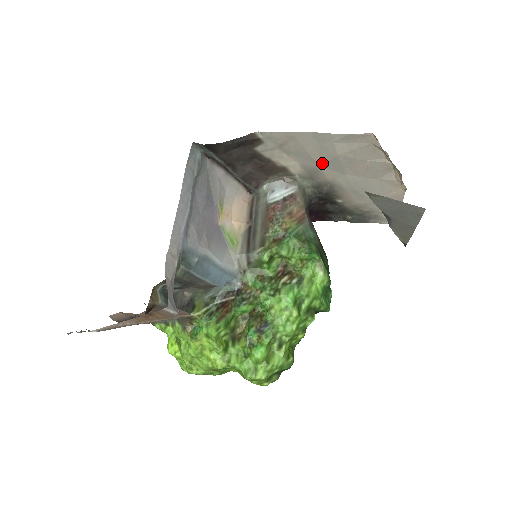
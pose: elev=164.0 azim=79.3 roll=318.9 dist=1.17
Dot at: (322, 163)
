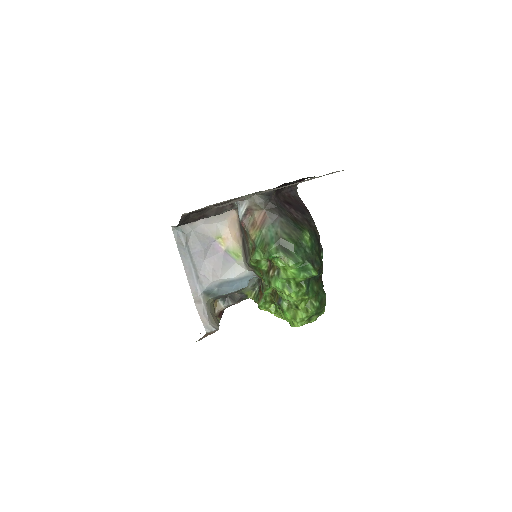
Dot at: occluded
